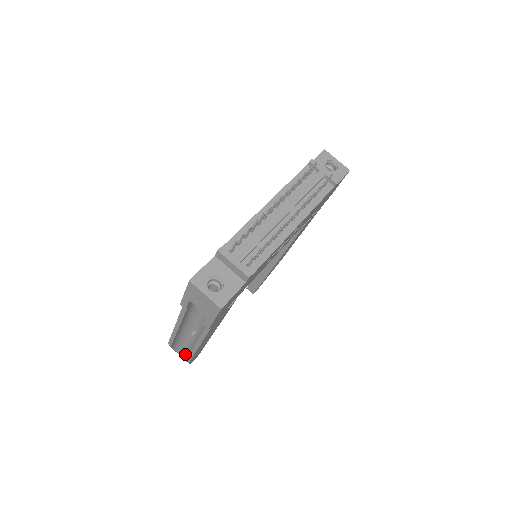
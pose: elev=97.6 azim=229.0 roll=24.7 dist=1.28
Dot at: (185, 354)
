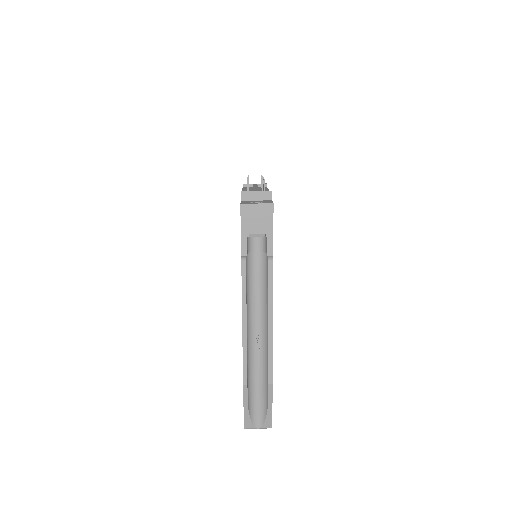
Dot at: (261, 410)
